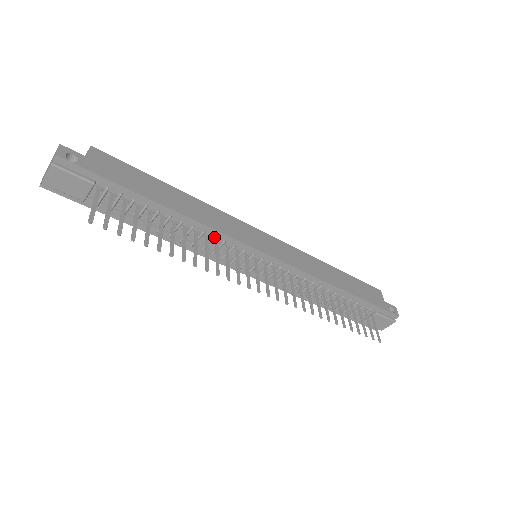
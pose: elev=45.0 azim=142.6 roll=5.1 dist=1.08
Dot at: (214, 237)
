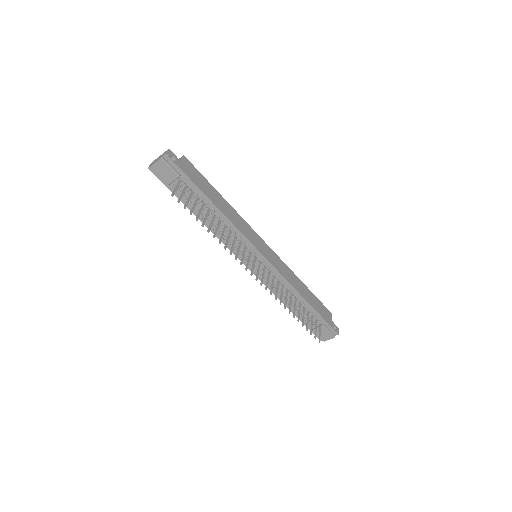
Dot at: (235, 233)
